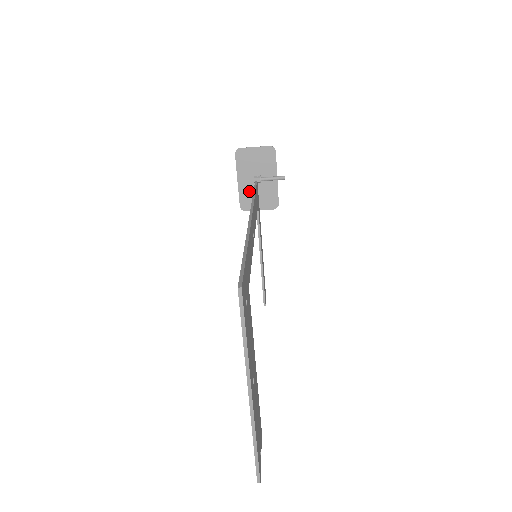
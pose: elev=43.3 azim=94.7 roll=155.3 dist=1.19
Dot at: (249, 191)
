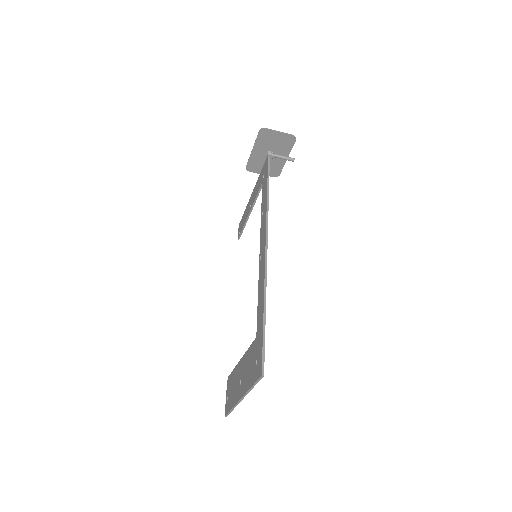
Dot at: (259, 159)
